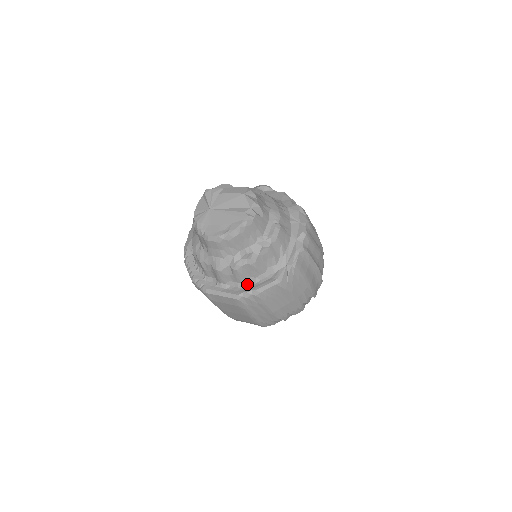
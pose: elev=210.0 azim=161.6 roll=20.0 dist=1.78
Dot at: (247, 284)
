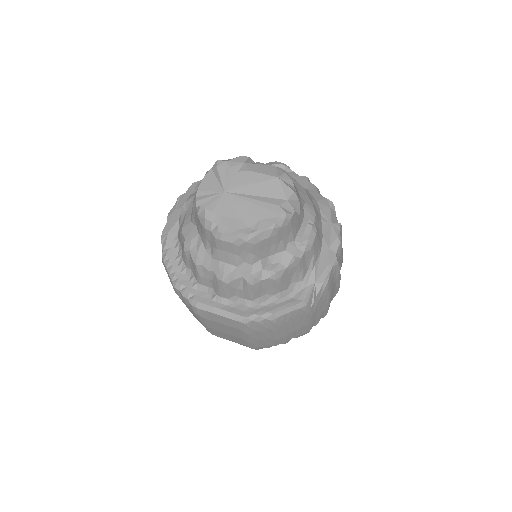
Dot at: (259, 302)
